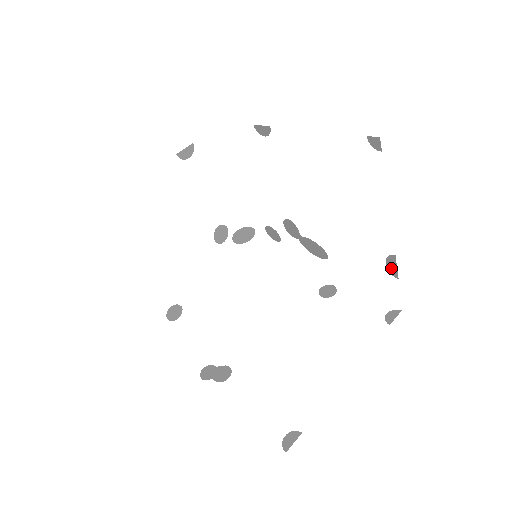
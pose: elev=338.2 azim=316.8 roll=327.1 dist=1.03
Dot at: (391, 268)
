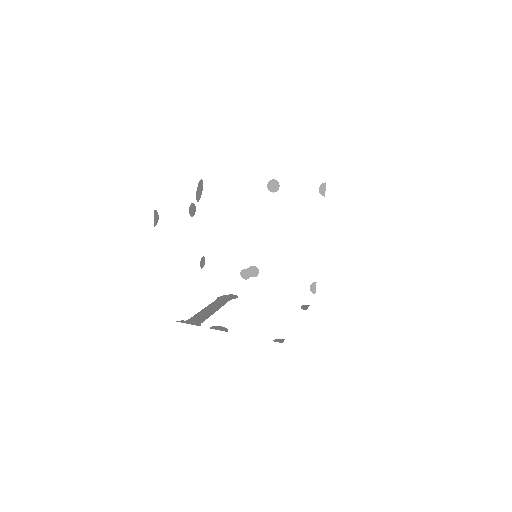
Dot at: occluded
